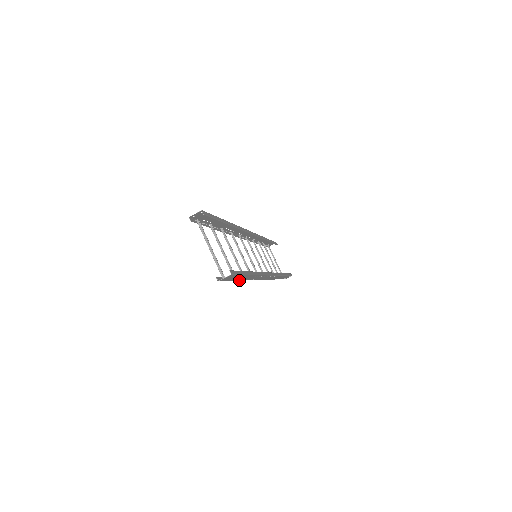
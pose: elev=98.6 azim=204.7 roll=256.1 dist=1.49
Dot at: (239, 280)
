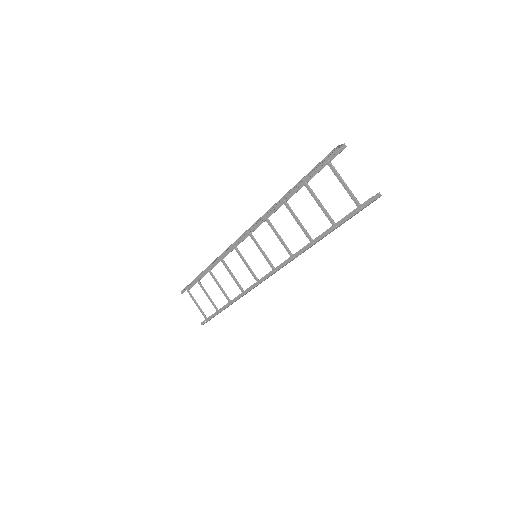
Dot at: (327, 234)
